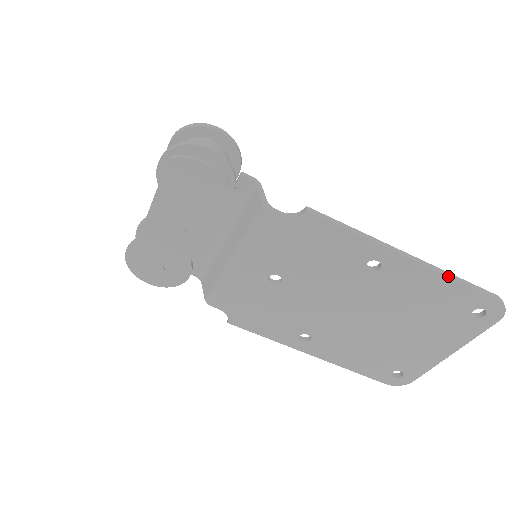
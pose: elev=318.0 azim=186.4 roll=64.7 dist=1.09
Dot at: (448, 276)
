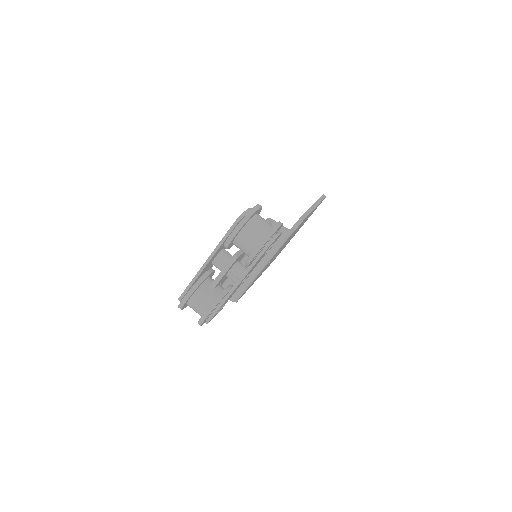
Dot at: occluded
